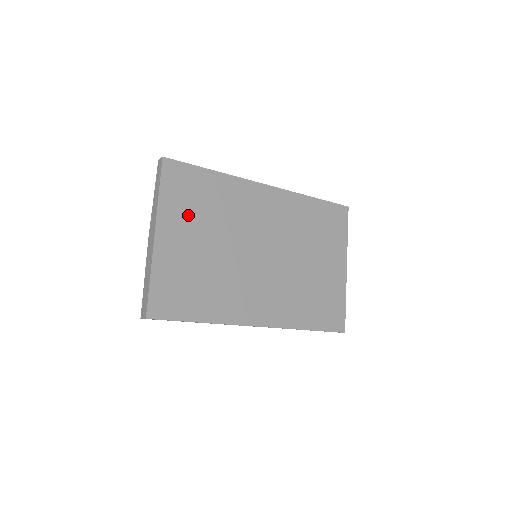
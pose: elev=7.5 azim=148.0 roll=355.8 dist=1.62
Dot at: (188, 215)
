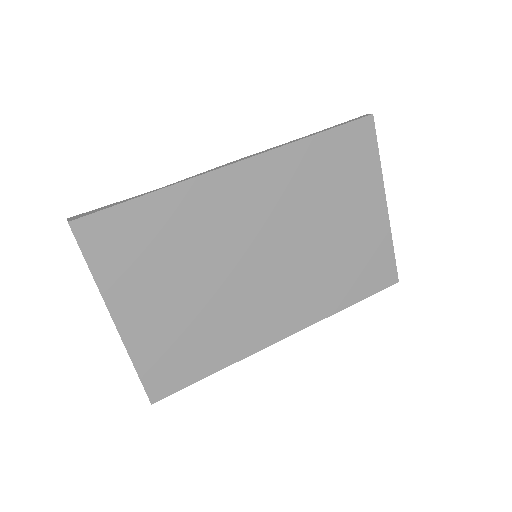
Dot at: (143, 273)
